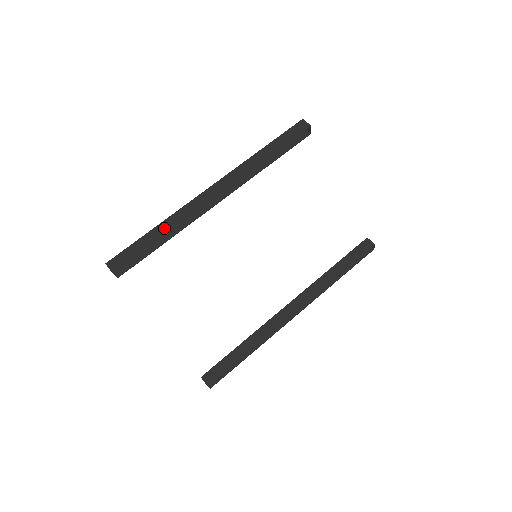
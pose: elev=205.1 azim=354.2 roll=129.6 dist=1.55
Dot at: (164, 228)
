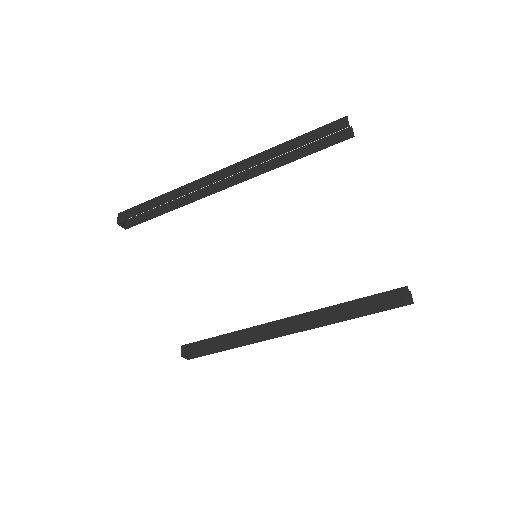
Dot at: (167, 198)
